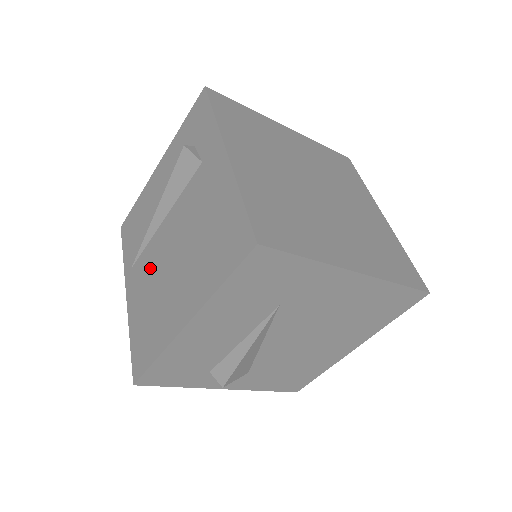
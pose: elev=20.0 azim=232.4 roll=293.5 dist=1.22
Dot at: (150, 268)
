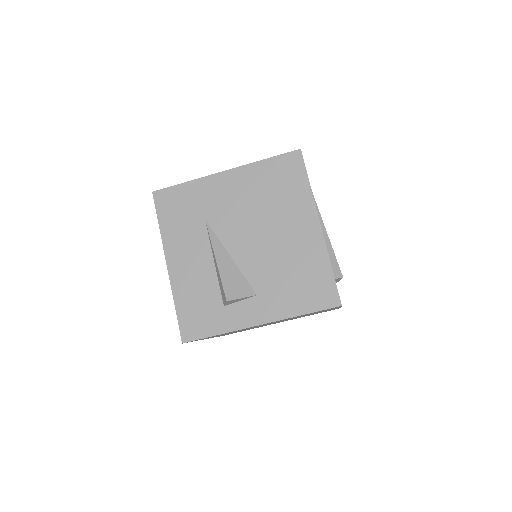
Dot at: occluded
